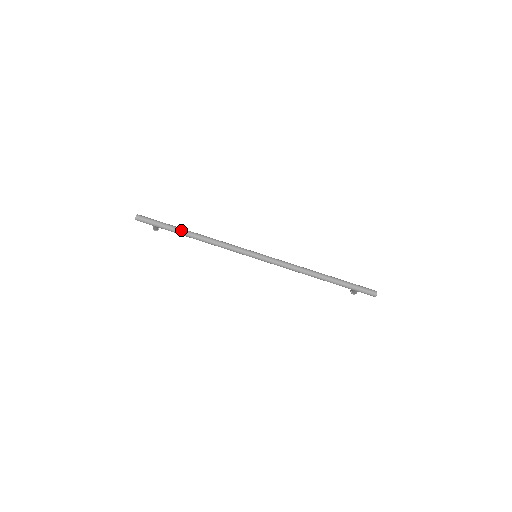
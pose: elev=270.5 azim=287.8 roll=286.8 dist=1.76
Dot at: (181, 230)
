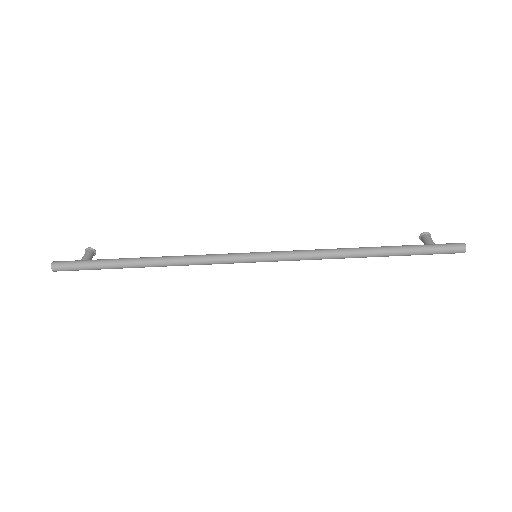
Dot at: (127, 266)
